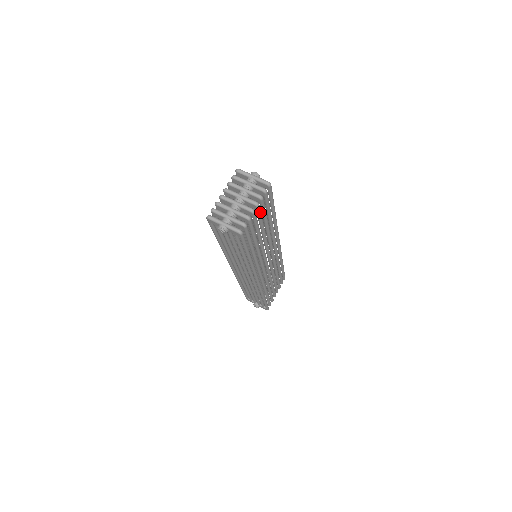
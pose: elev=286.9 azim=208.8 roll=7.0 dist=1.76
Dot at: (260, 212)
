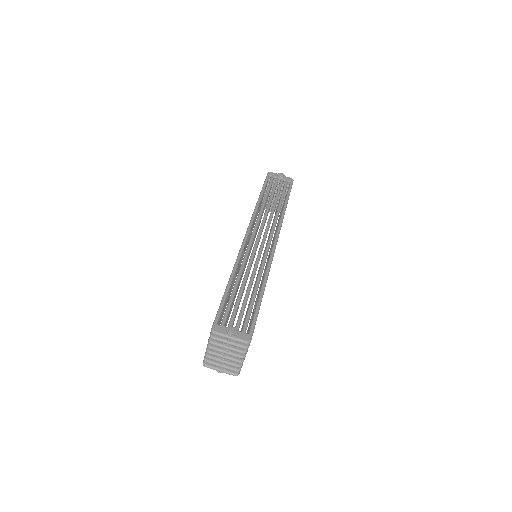
Dot at: occluded
